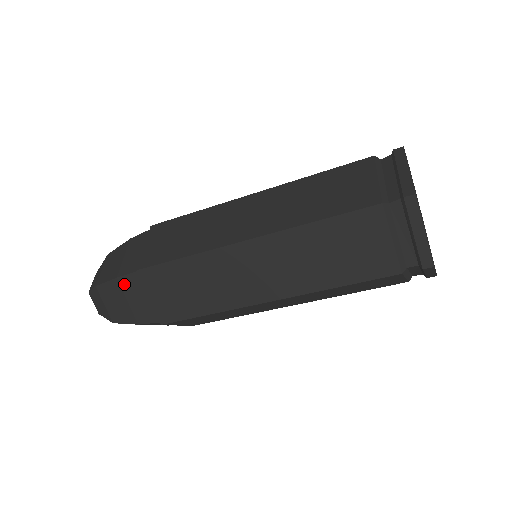
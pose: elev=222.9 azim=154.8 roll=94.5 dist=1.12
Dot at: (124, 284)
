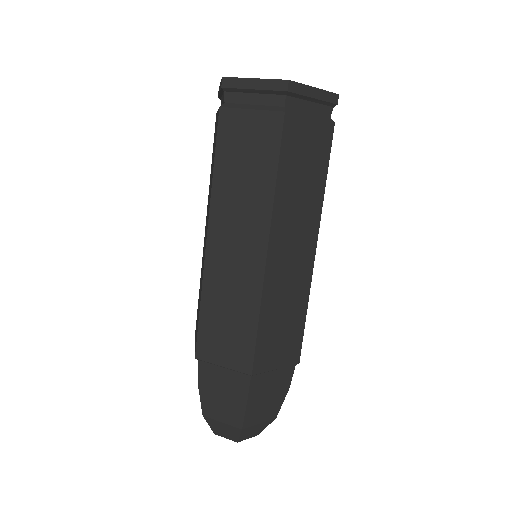
Dot at: (205, 383)
